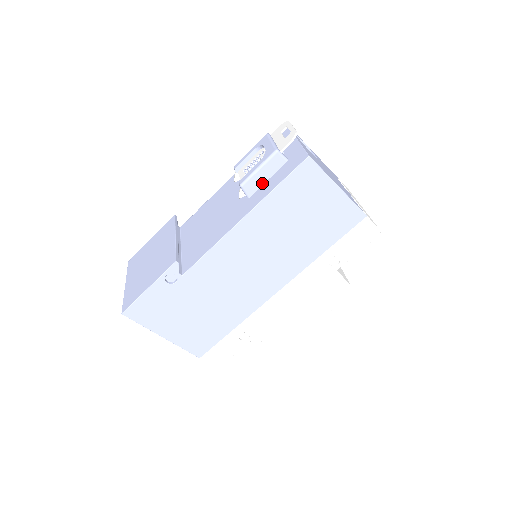
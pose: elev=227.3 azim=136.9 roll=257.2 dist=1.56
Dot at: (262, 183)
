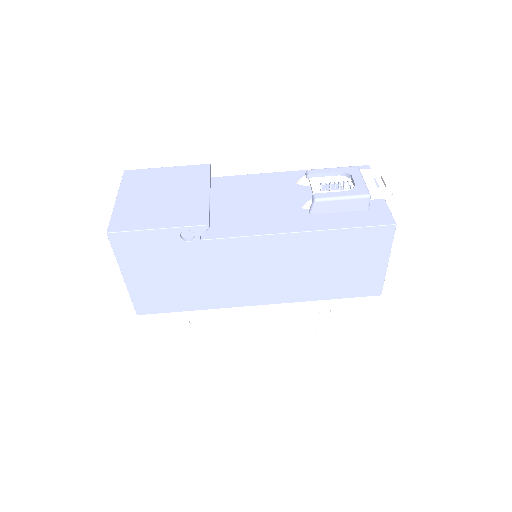
Dot at: (333, 211)
